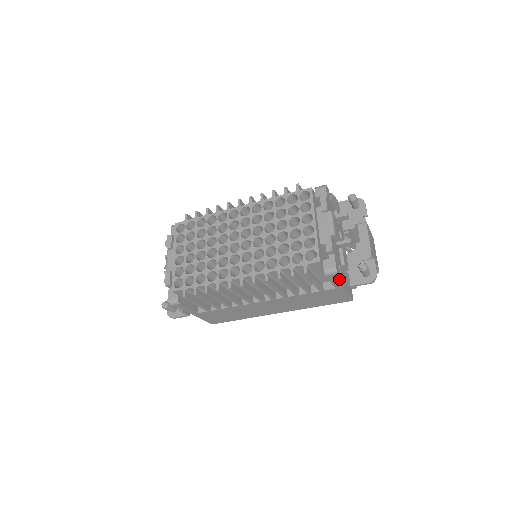
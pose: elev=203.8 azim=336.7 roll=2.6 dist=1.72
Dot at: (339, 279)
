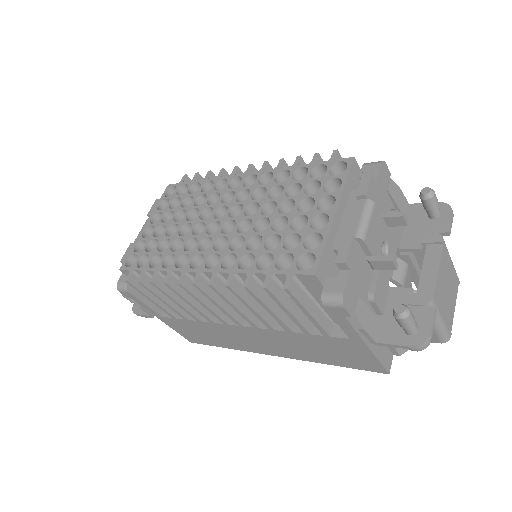
Dot at: (354, 322)
